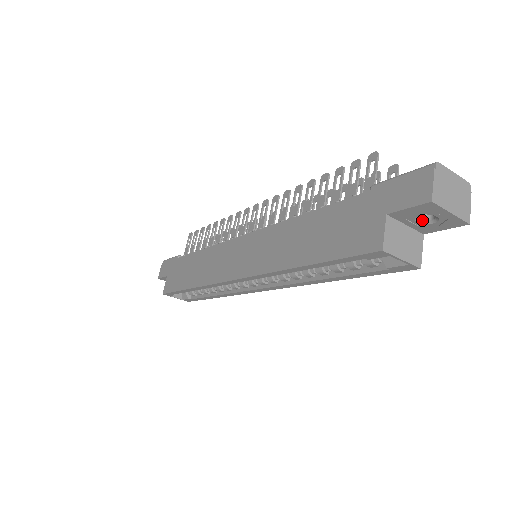
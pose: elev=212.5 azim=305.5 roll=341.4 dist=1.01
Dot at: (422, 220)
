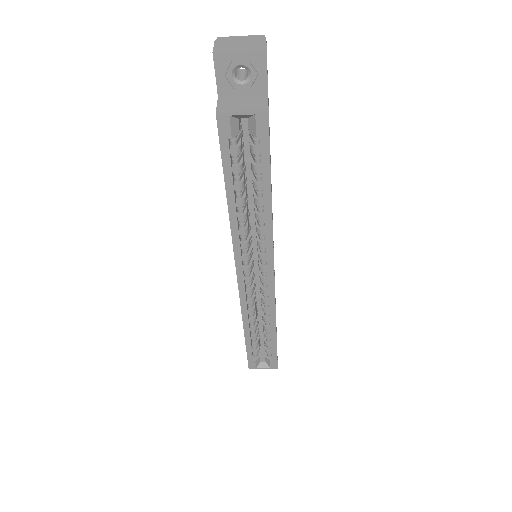
Dot at: (244, 81)
